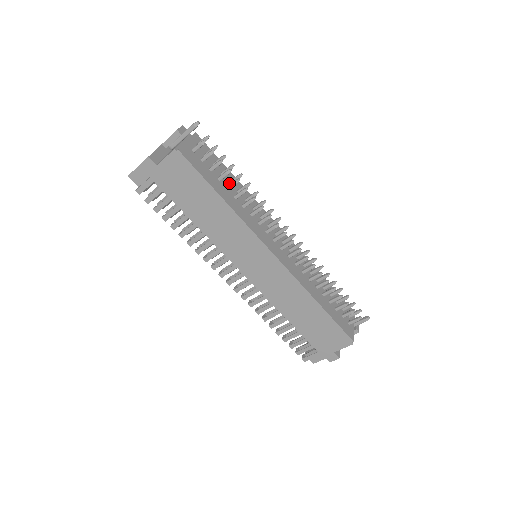
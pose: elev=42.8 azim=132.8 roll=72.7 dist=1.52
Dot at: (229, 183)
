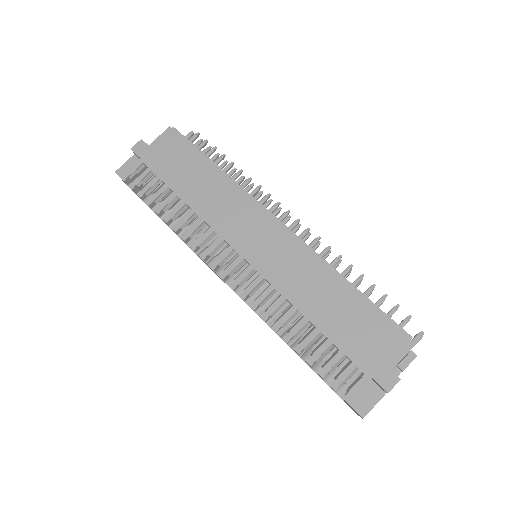
Dot at: occluded
